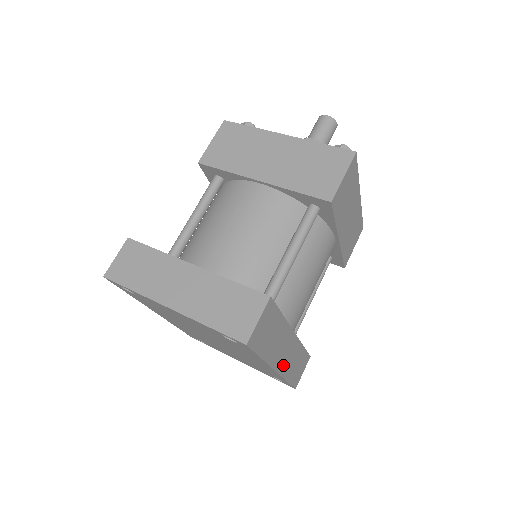
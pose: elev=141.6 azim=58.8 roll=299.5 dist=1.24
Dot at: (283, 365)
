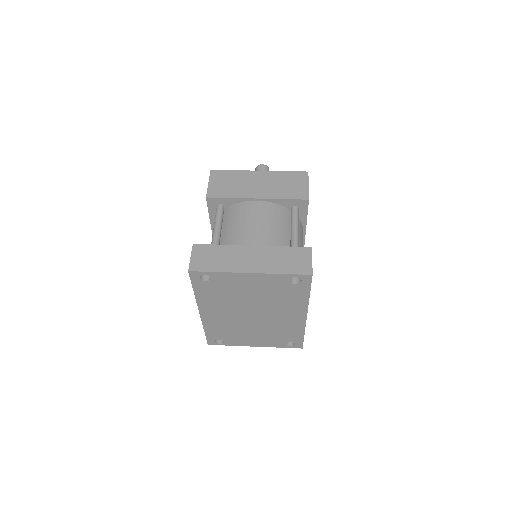
Dot at: occluded
